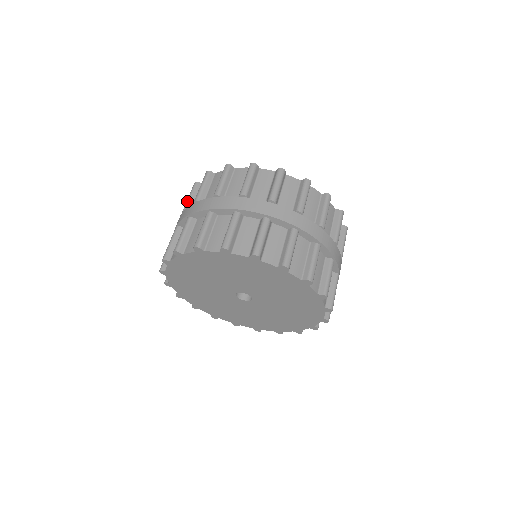
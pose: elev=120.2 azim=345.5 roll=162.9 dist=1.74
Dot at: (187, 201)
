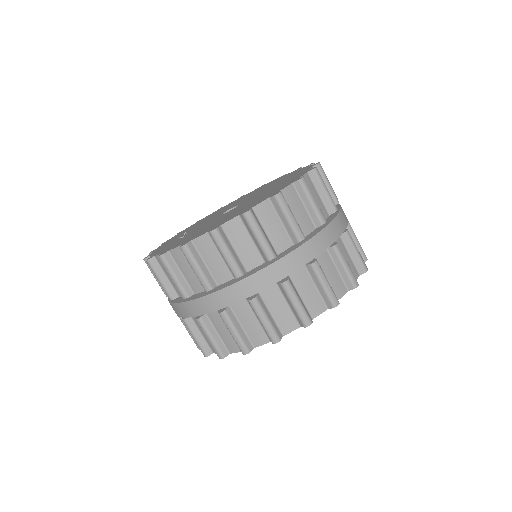
Dot at: (159, 285)
